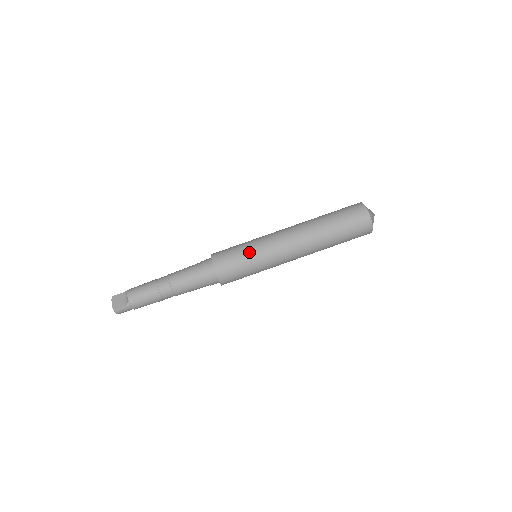
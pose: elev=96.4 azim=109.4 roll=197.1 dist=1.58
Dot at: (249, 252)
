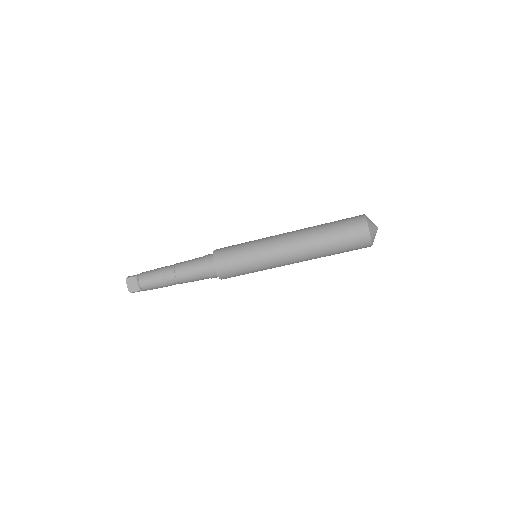
Dot at: (249, 264)
